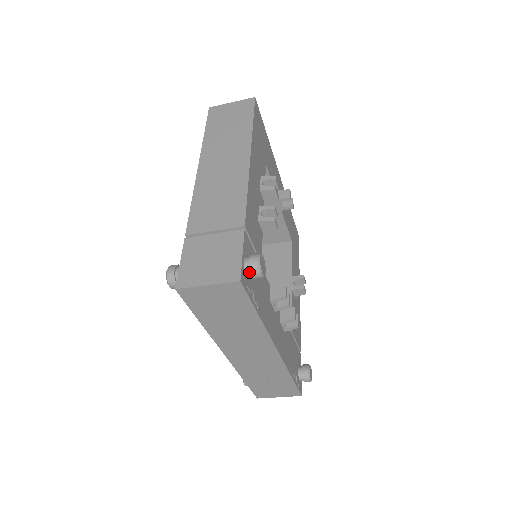
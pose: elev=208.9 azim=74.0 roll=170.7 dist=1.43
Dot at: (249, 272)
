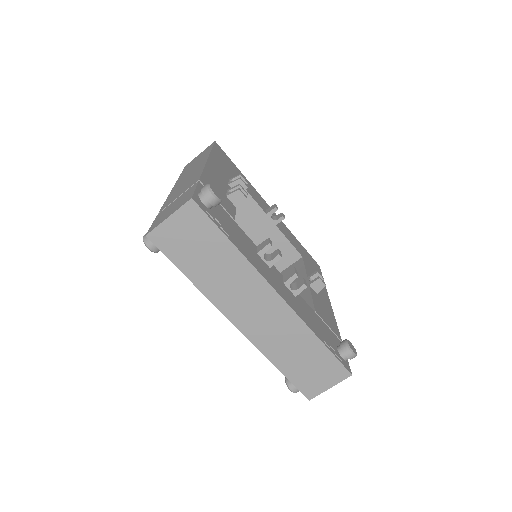
Dot at: (204, 198)
